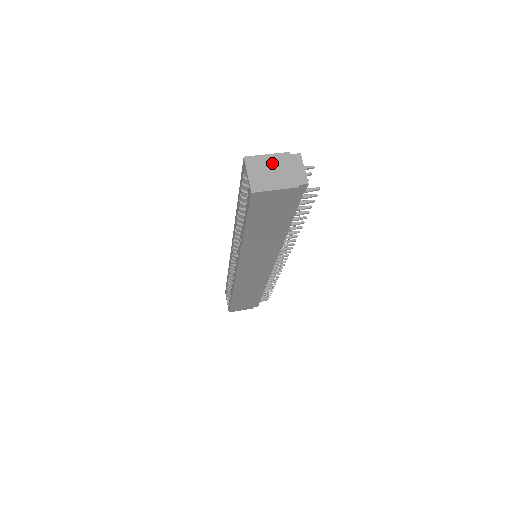
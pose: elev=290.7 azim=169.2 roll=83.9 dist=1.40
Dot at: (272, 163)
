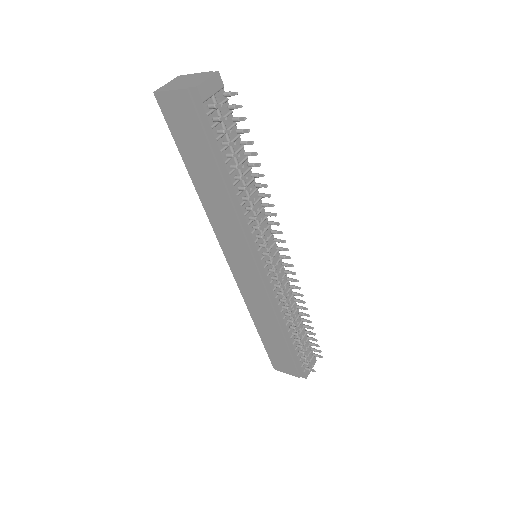
Dot at: (191, 77)
